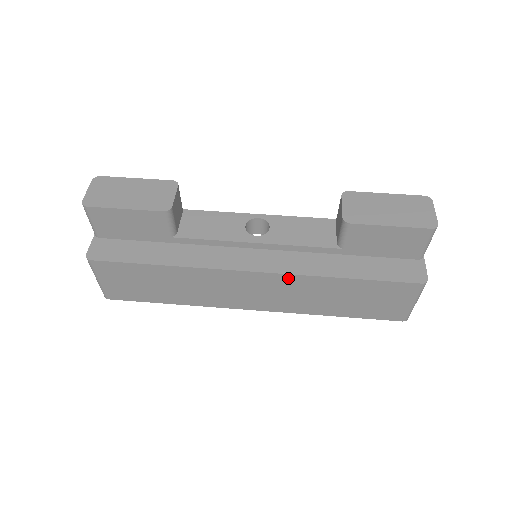
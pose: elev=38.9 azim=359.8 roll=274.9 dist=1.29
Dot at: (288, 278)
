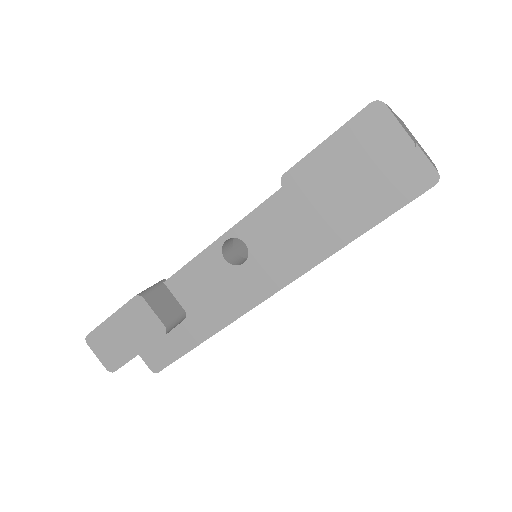
Dot at: (304, 273)
